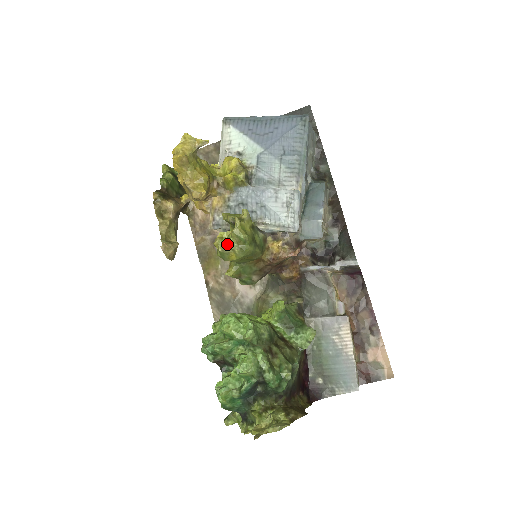
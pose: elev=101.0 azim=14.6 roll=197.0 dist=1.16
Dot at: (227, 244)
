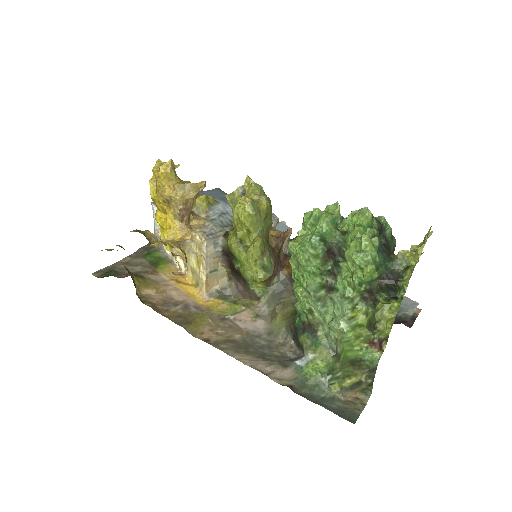
Dot at: (253, 195)
